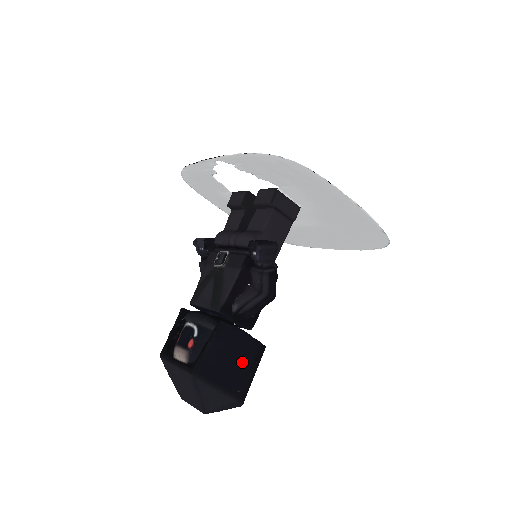
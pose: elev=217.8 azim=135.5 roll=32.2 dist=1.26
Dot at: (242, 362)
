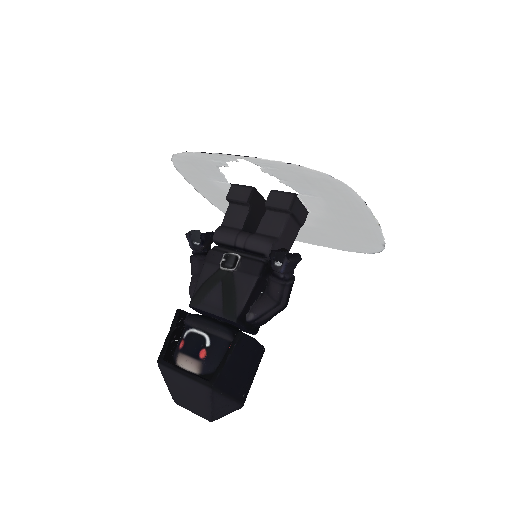
Dot at: (249, 369)
